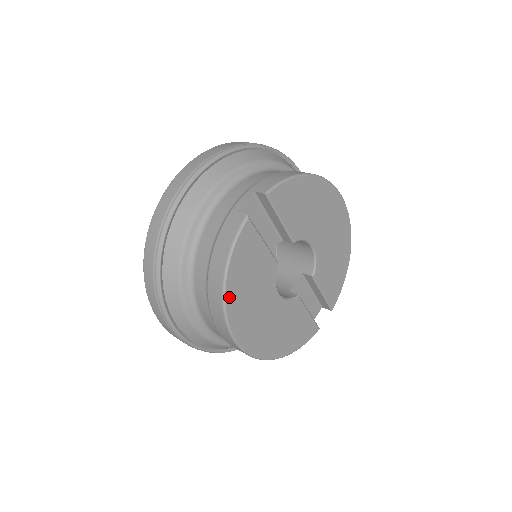
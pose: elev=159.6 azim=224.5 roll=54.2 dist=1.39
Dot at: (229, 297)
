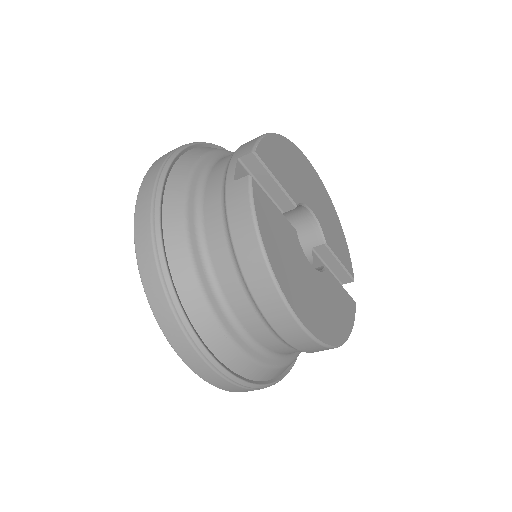
Dot at: (276, 272)
